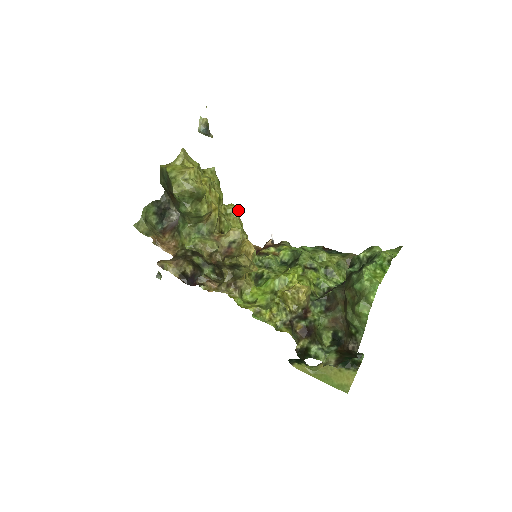
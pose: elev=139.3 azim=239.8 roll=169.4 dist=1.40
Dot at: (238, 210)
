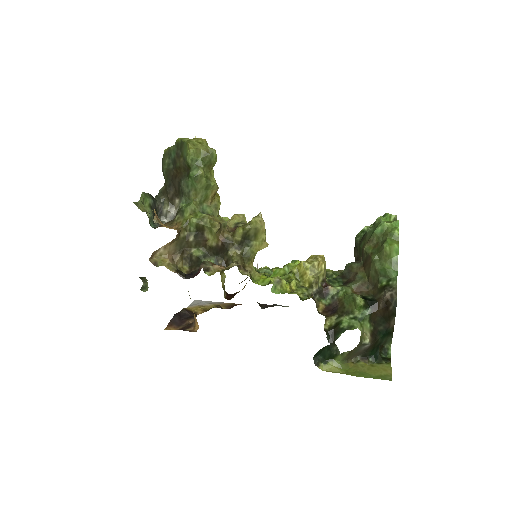
Dot at: occluded
